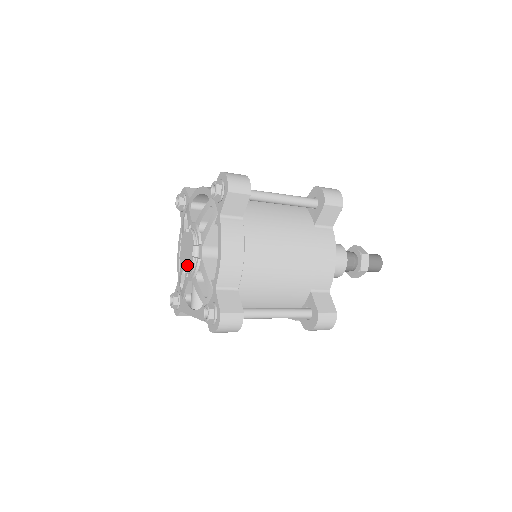
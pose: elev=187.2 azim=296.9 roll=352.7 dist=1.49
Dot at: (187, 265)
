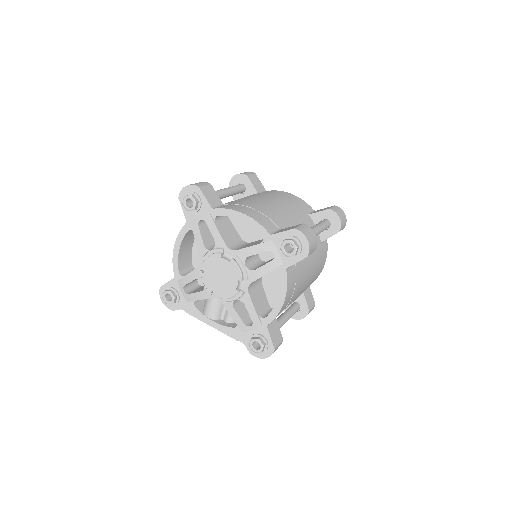
Dot at: (223, 291)
